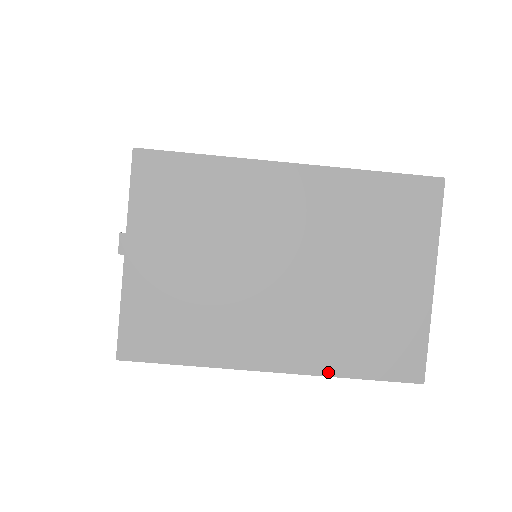
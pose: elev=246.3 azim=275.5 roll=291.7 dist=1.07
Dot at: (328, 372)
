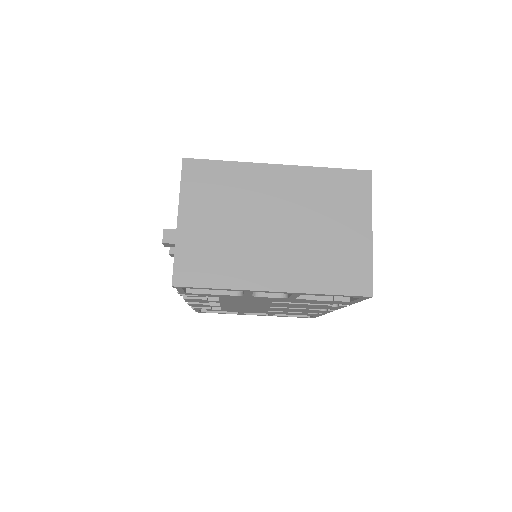
Dot at: (310, 291)
